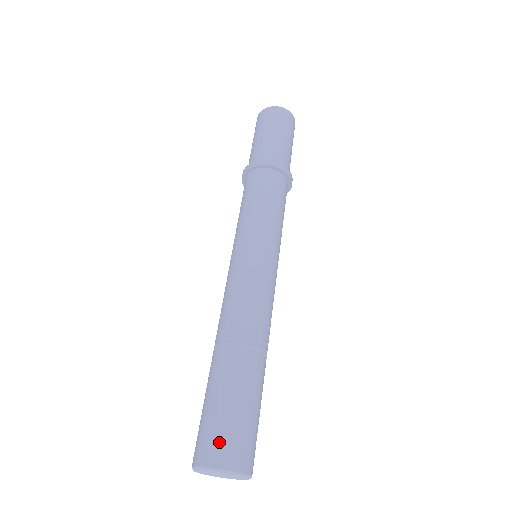
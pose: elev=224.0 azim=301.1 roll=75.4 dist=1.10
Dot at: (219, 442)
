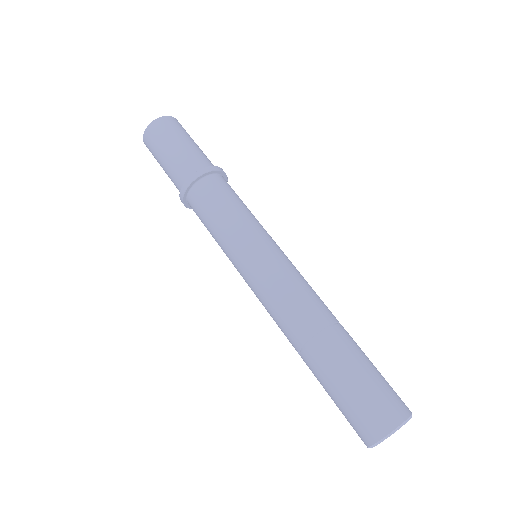
Dot at: (394, 397)
